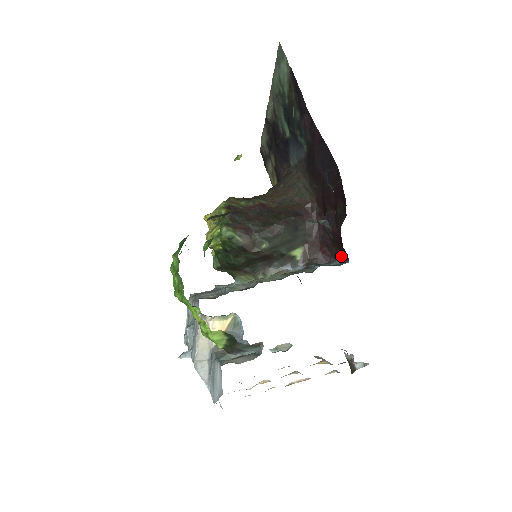
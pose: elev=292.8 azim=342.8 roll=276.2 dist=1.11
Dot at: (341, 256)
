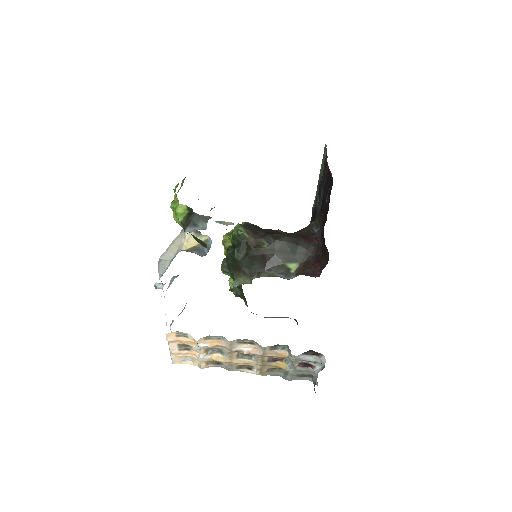
Dot at: (326, 264)
